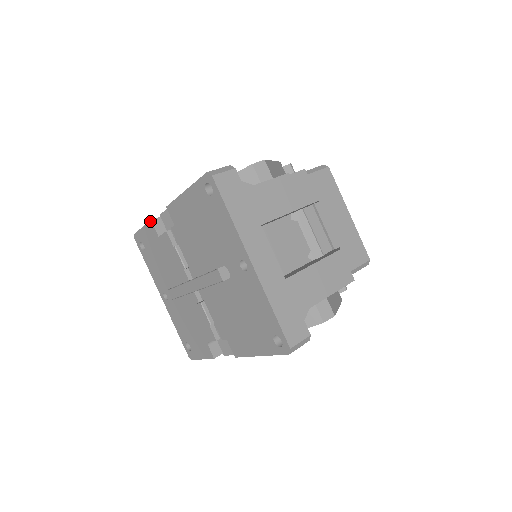
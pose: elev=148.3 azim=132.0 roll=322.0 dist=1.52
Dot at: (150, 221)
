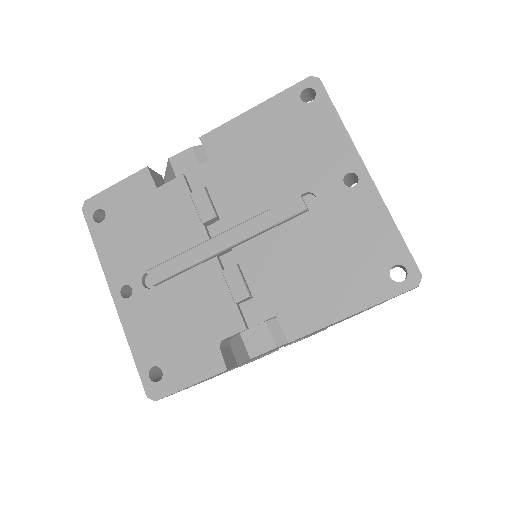
Dot at: (145, 168)
